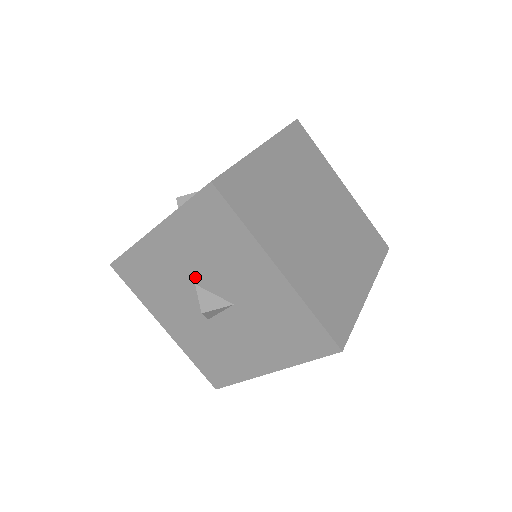
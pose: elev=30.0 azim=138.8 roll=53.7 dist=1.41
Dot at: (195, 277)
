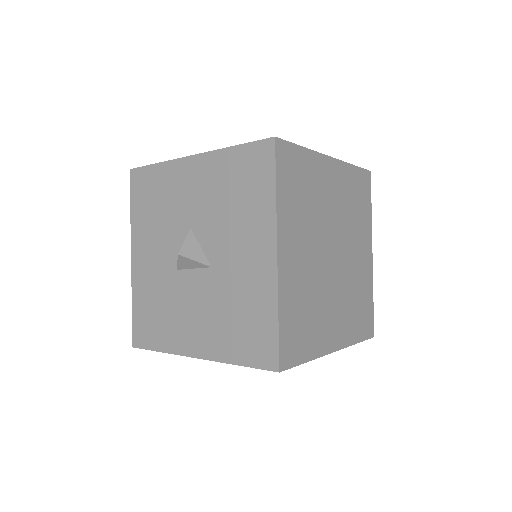
Dot at: (196, 221)
